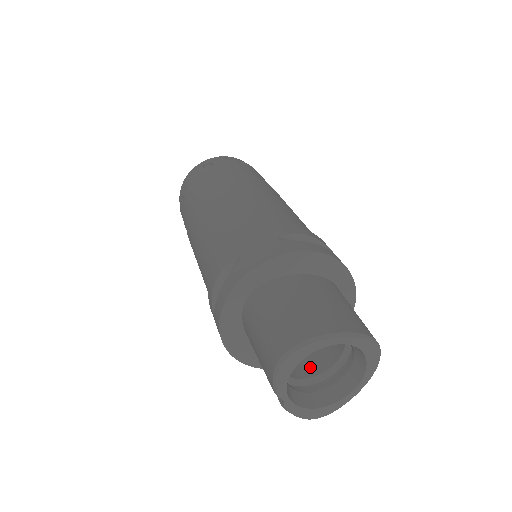
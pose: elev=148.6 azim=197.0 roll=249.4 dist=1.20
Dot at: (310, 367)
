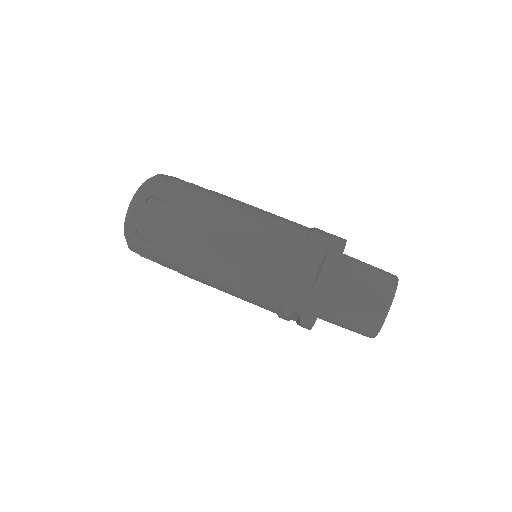
Dot at: occluded
